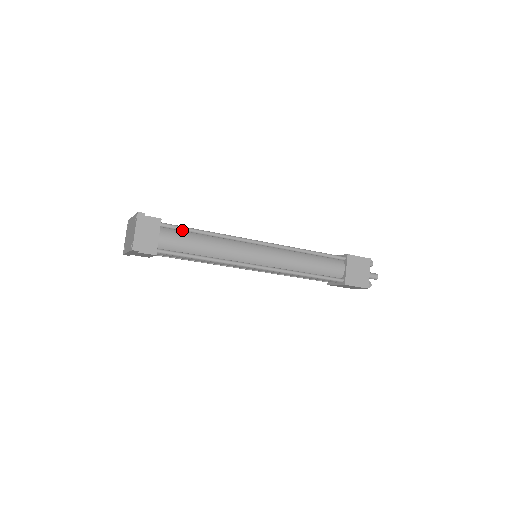
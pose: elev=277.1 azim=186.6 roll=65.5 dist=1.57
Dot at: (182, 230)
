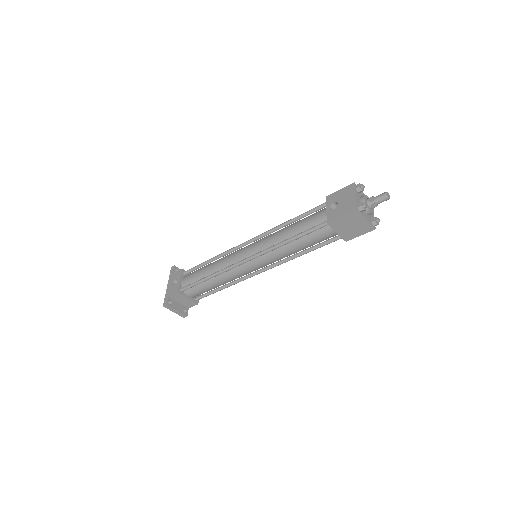
Dot at: (194, 286)
